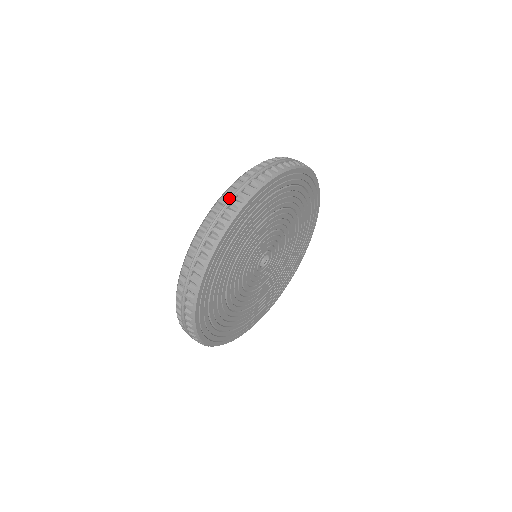
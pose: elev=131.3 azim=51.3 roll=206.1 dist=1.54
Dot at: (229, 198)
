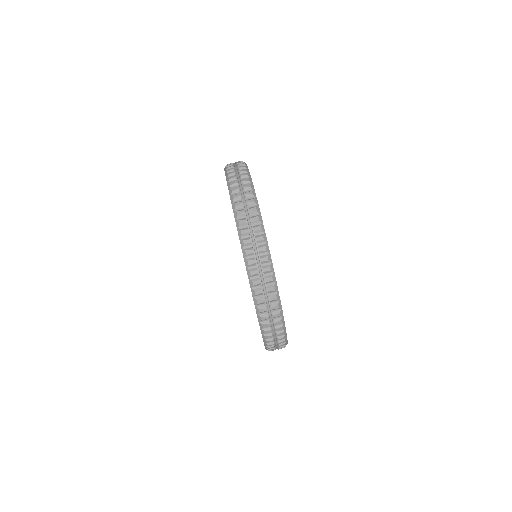
Dot at: (246, 220)
